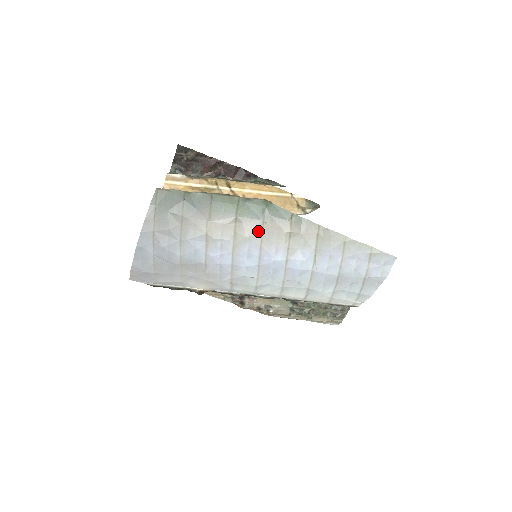
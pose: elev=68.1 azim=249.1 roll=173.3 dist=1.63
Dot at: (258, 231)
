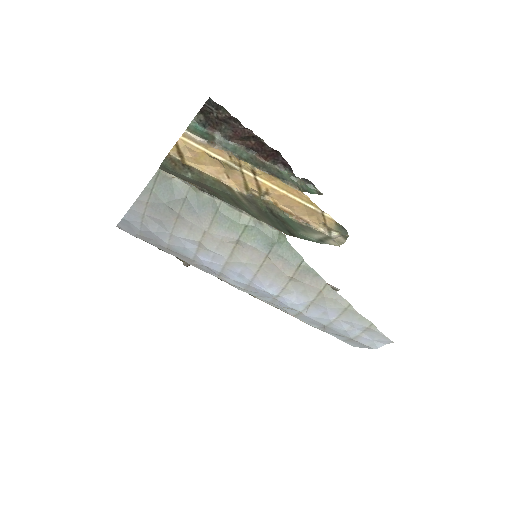
Dot at: (258, 261)
